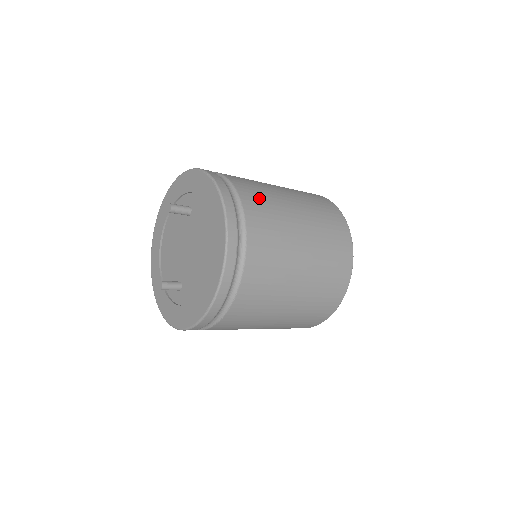
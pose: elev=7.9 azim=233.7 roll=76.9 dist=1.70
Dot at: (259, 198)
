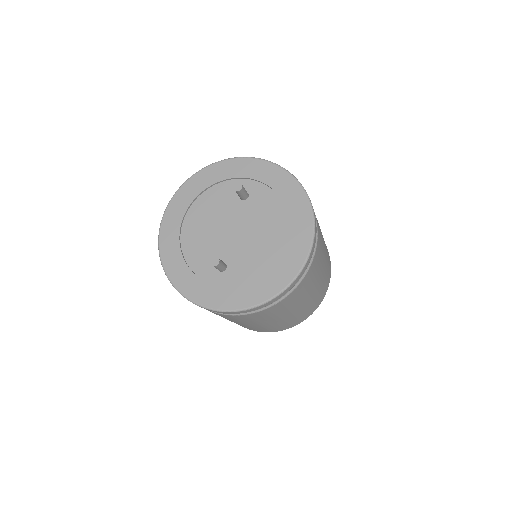
Dot at: occluded
